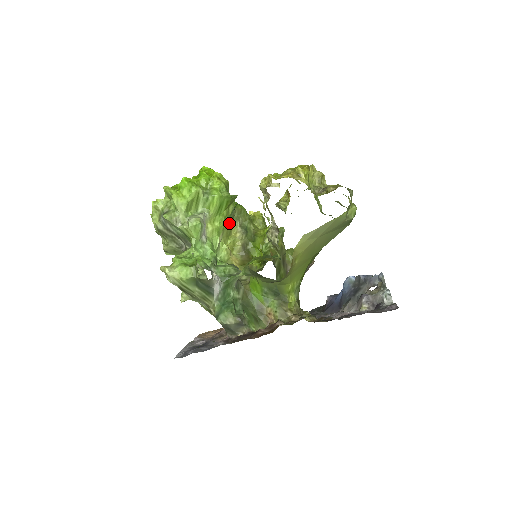
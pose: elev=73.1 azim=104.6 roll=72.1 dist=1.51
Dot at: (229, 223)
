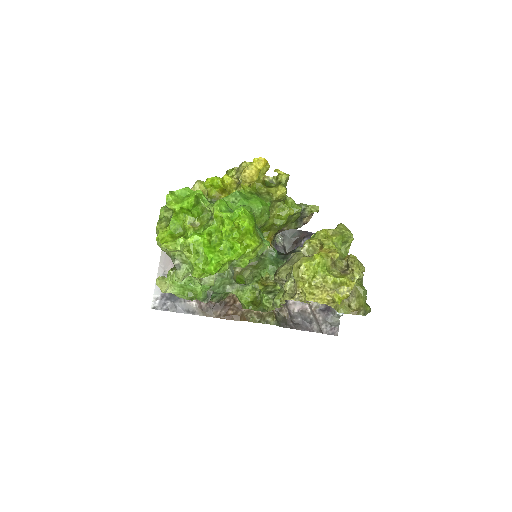
Dot at: occluded
